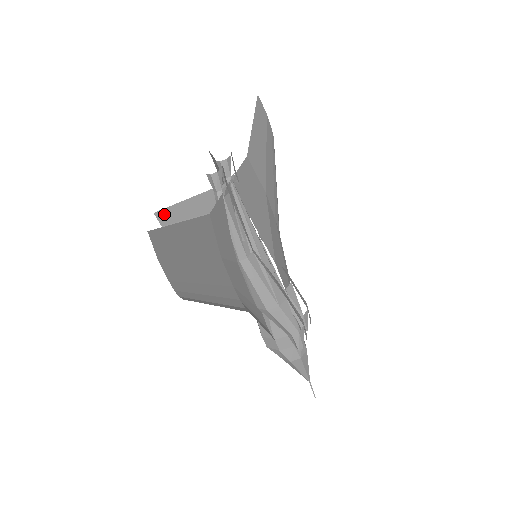
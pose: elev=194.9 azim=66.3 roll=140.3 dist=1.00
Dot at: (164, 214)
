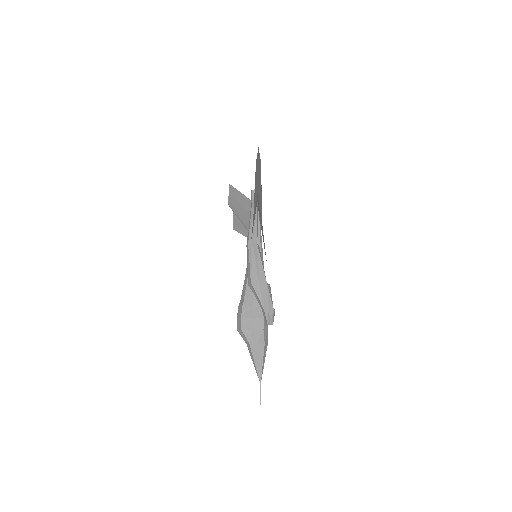
Dot at: (231, 189)
